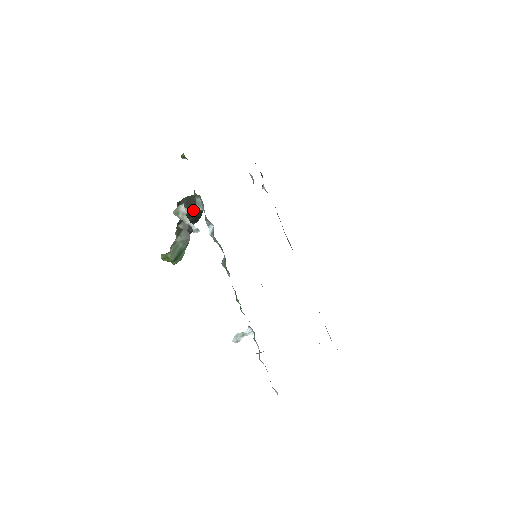
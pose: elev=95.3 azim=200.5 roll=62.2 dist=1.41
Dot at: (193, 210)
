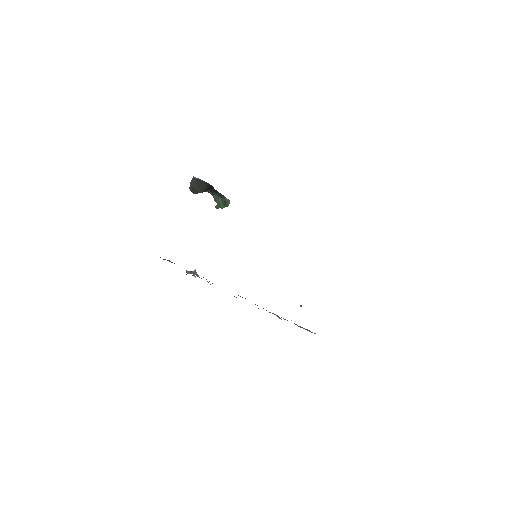
Dot at: (203, 189)
